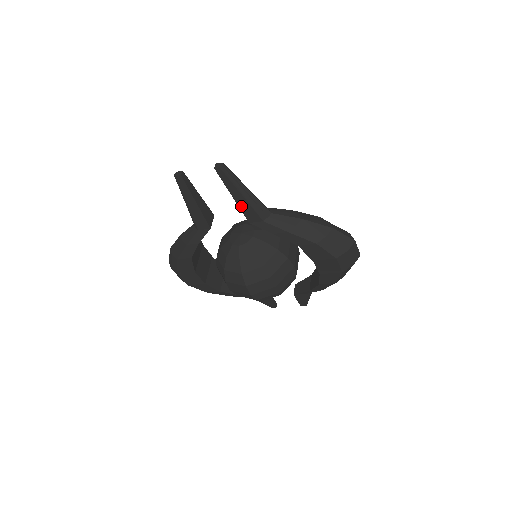
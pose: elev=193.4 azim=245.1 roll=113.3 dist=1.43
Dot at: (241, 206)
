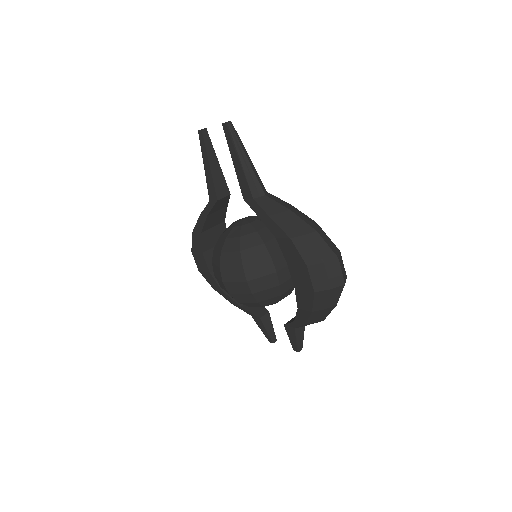
Dot at: (238, 175)
